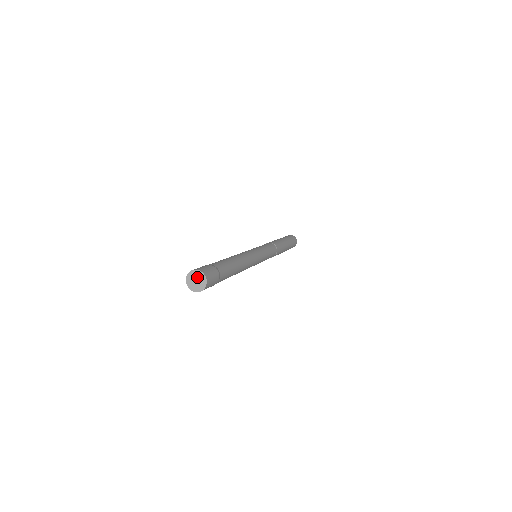
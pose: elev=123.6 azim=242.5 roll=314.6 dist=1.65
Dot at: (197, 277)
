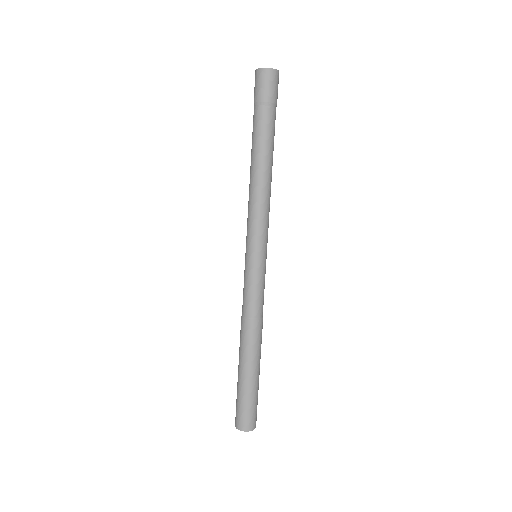
Dot at: occluded
